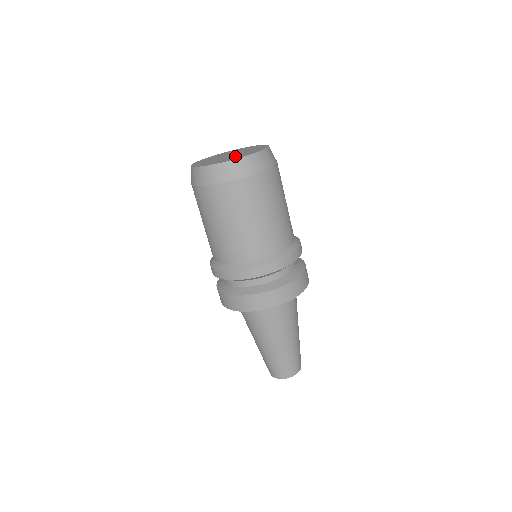
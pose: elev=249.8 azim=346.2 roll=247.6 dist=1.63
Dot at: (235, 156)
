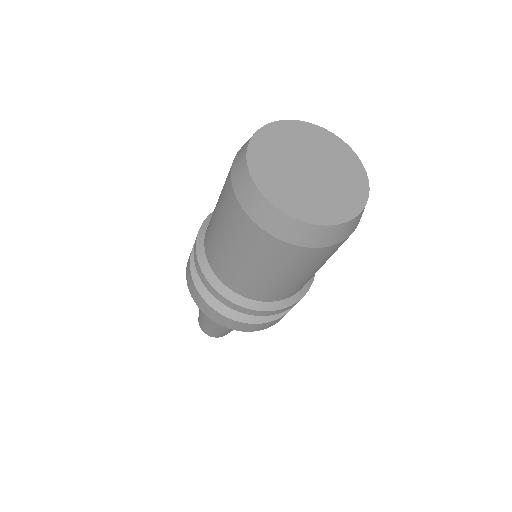
Dot at: (311, 197)
